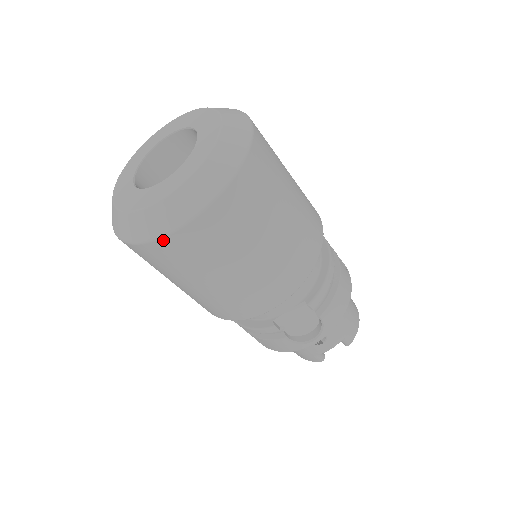
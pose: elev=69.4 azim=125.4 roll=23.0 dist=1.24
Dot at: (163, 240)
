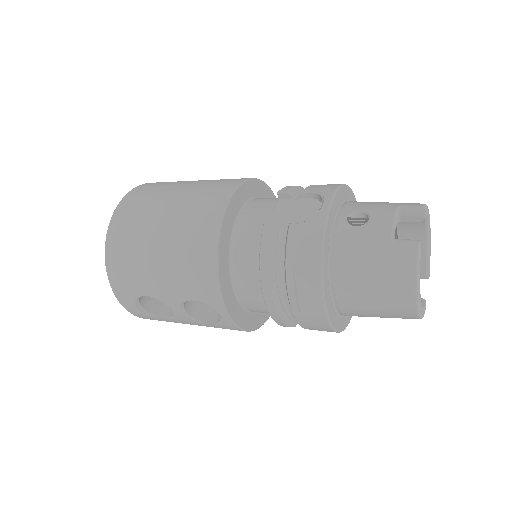
Dot at: (112, 222)
